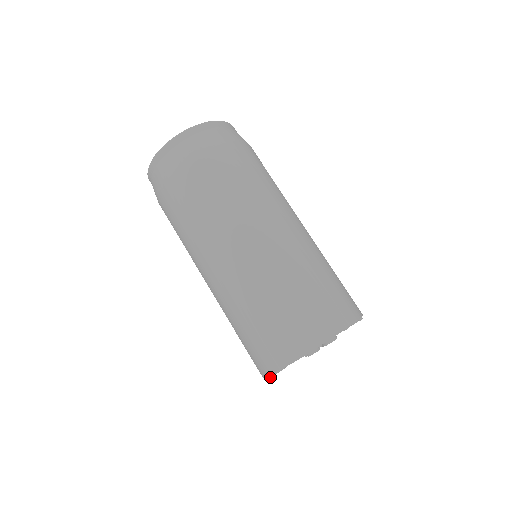
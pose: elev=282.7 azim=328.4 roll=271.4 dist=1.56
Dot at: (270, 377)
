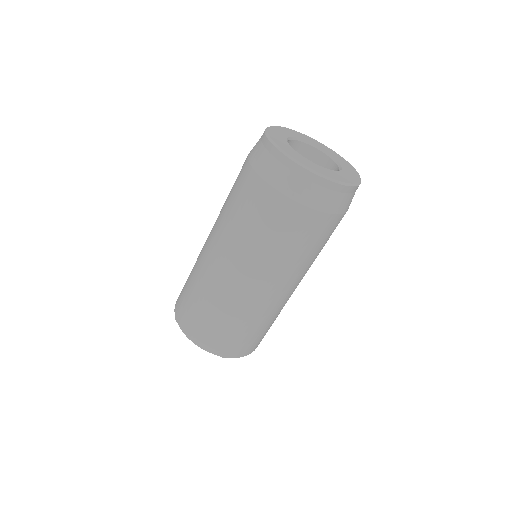
Dot at: occluded
